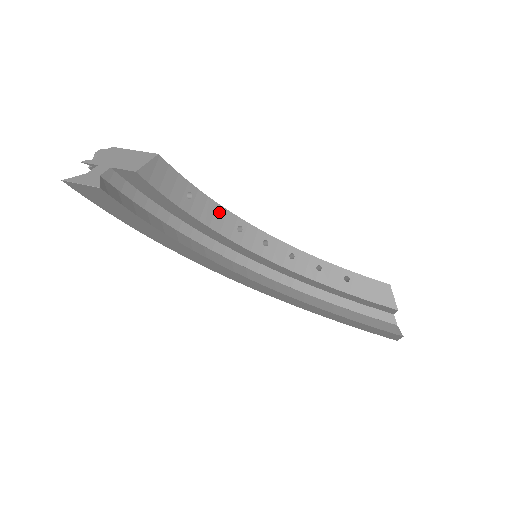
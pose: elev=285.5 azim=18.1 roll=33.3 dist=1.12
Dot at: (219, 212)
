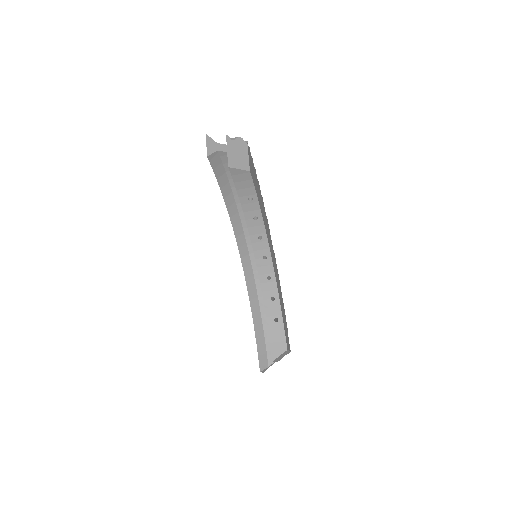
Dot at: (259, 220)
